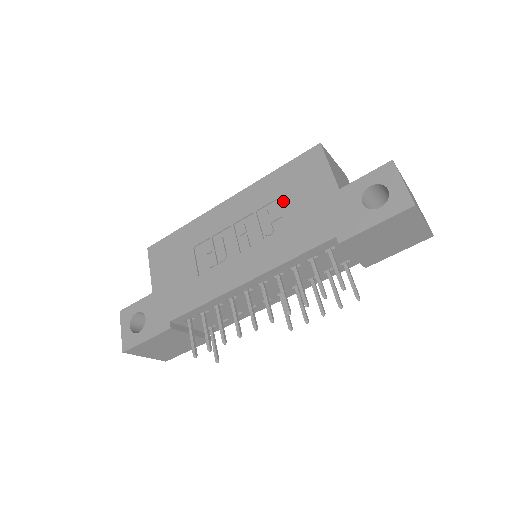
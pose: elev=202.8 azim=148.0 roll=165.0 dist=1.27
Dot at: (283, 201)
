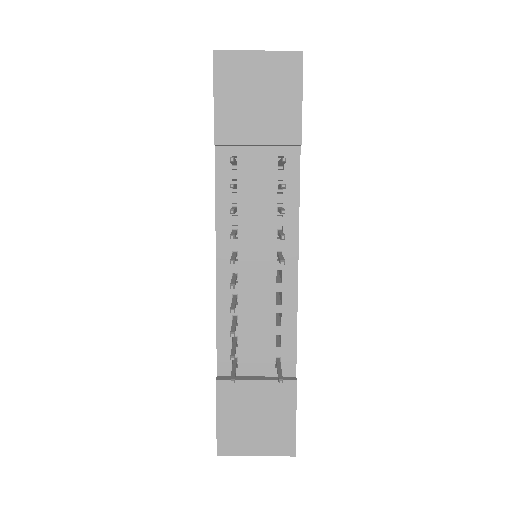
Dot at: occluded
